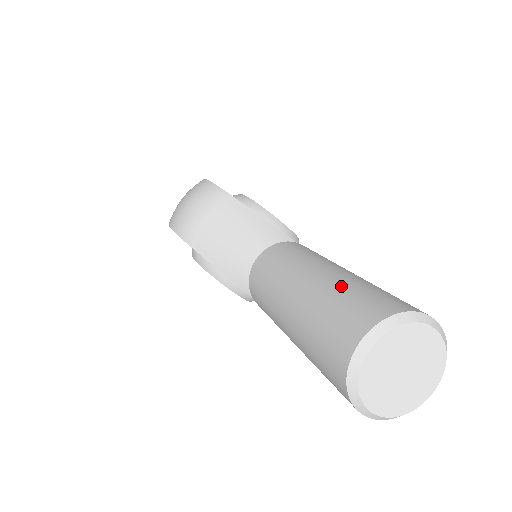
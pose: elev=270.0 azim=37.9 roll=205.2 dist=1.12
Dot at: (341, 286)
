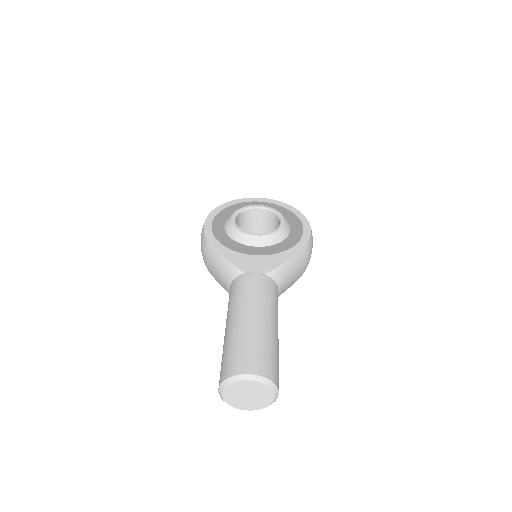
Dot at: (227, 345)
